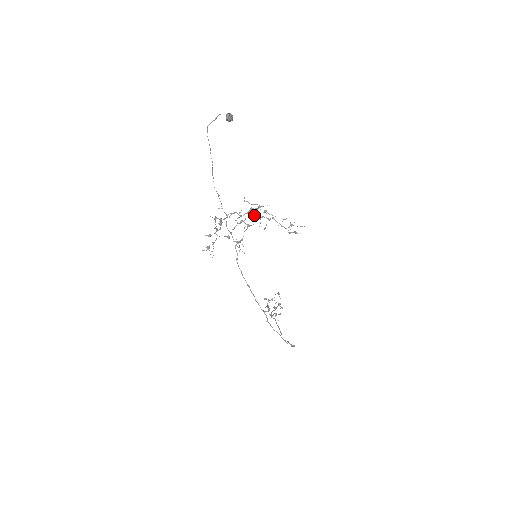
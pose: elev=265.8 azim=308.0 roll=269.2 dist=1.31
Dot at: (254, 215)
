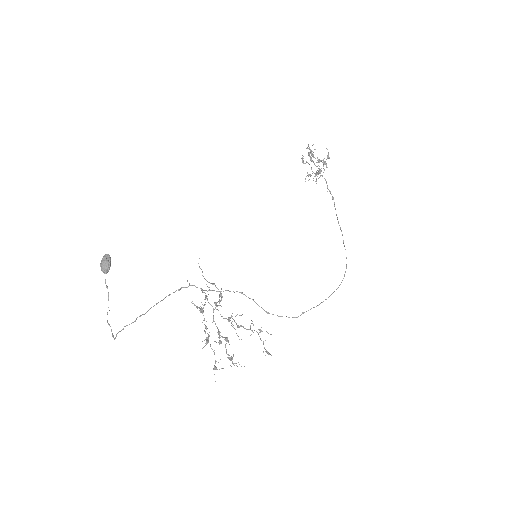
Dot at: (223, 318)
